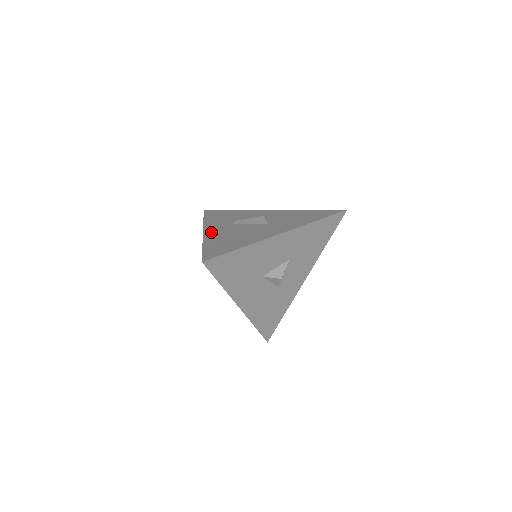
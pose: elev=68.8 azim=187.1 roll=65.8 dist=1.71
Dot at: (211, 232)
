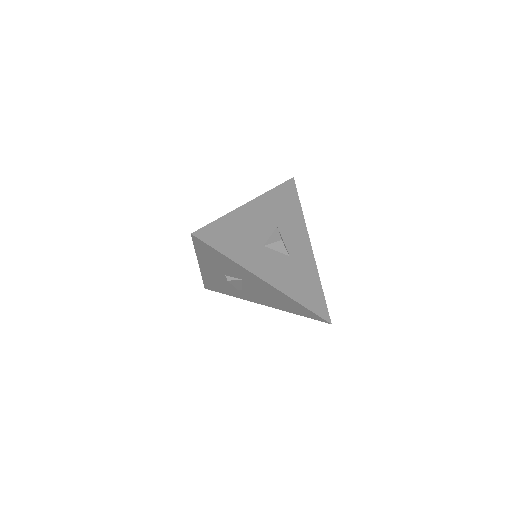
Dot at: occluded
